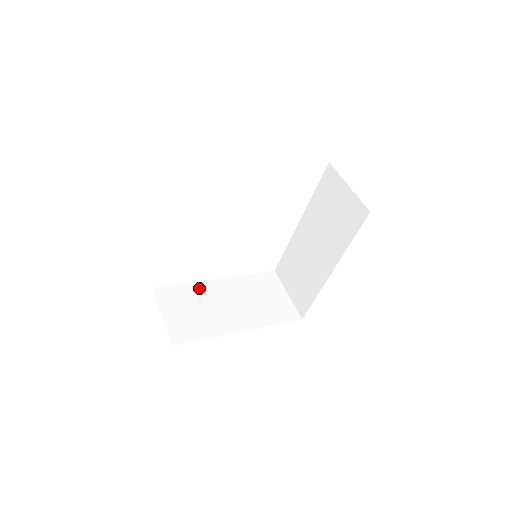
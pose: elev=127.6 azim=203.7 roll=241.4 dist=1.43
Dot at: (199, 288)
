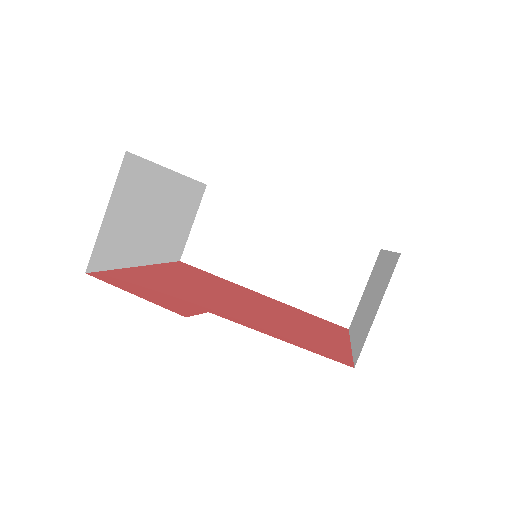
Dot at: (157, 179)
